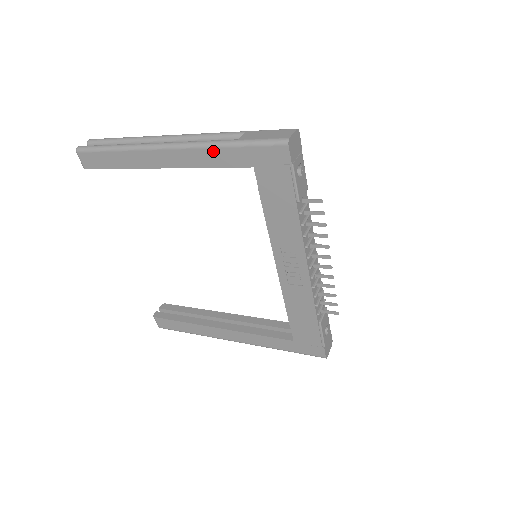
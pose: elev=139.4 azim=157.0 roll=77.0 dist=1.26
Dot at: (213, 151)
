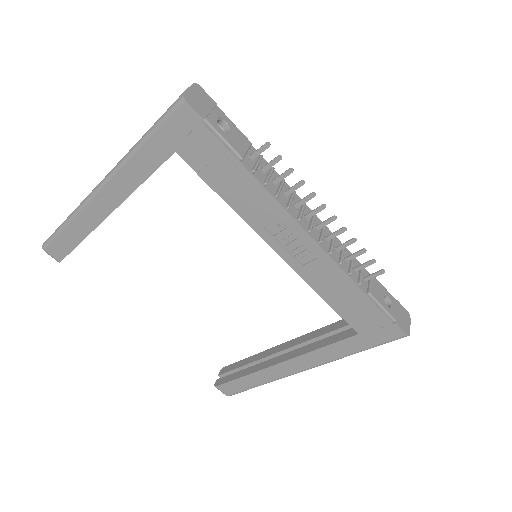
Dot at: (132, 162)
